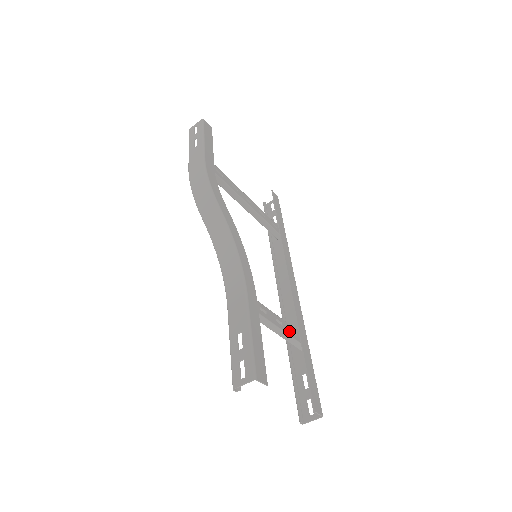
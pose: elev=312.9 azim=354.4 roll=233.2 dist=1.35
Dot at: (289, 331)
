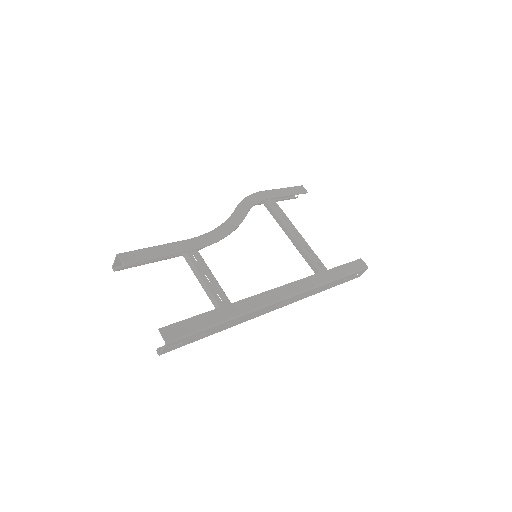
Dot at: (215, 291)
